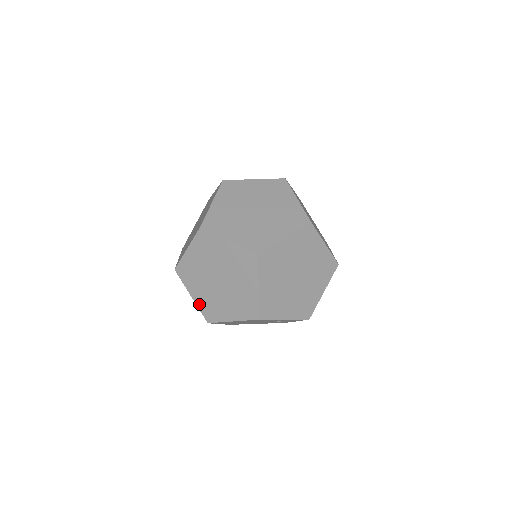
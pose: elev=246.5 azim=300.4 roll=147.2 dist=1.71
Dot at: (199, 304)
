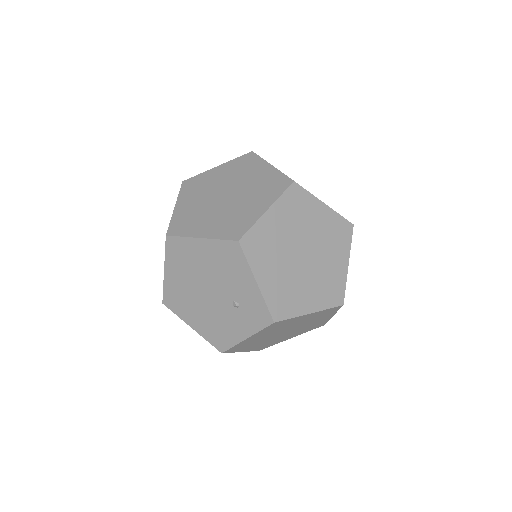
Dot at: (176, 215)
